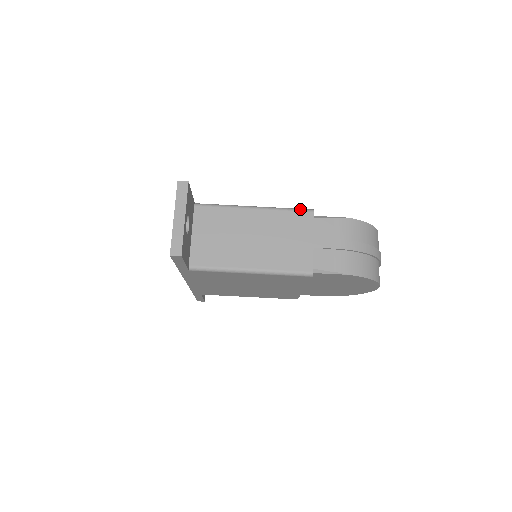
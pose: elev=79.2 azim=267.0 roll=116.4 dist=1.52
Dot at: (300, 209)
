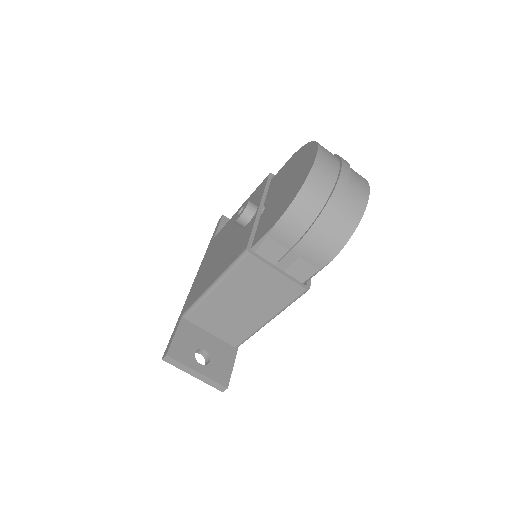
Dot at: (239, 260)
